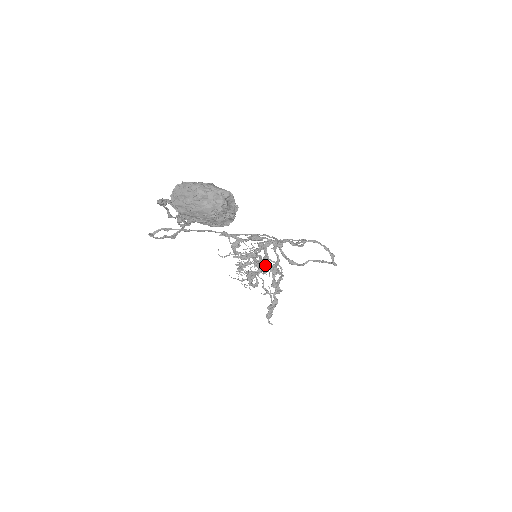
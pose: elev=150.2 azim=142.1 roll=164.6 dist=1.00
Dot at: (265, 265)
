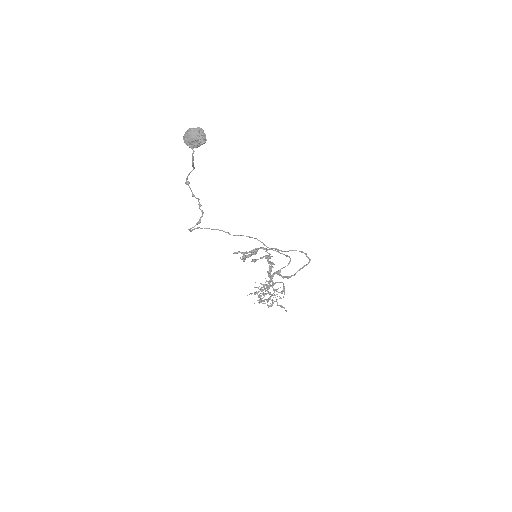
Dot at: (274, 289)
